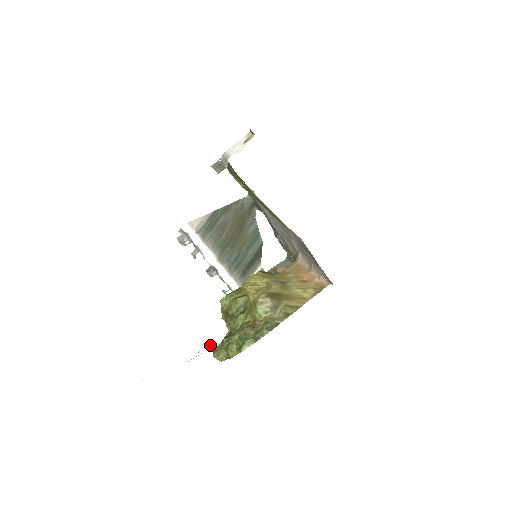
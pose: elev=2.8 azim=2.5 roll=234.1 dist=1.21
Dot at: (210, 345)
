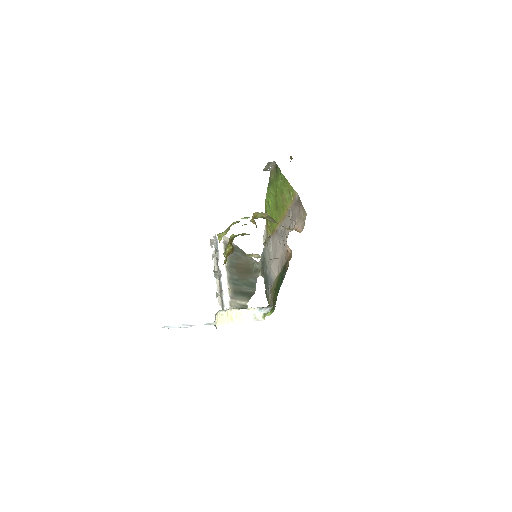
Dot at: (186, 325)
